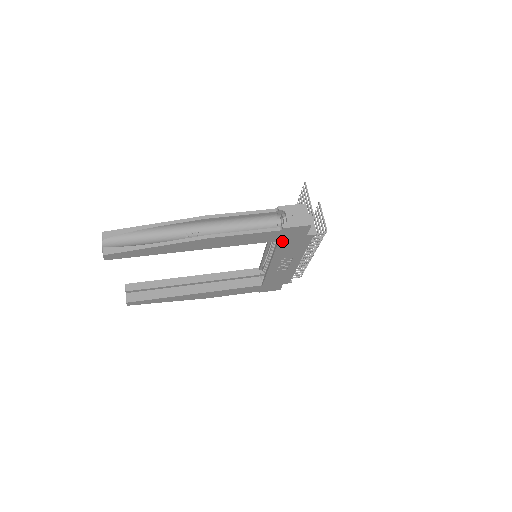
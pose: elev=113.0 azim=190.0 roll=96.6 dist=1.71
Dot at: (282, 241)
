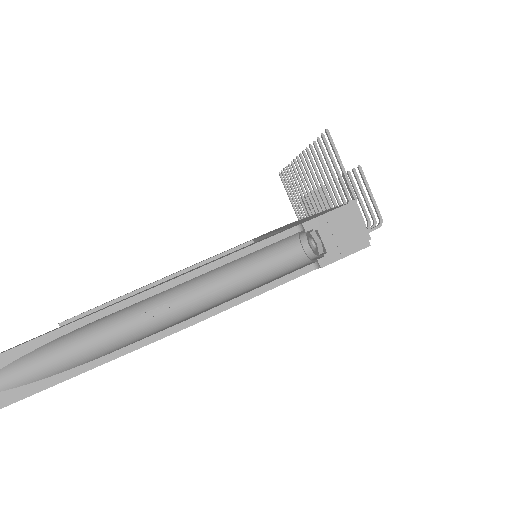
Dot at: occluded
